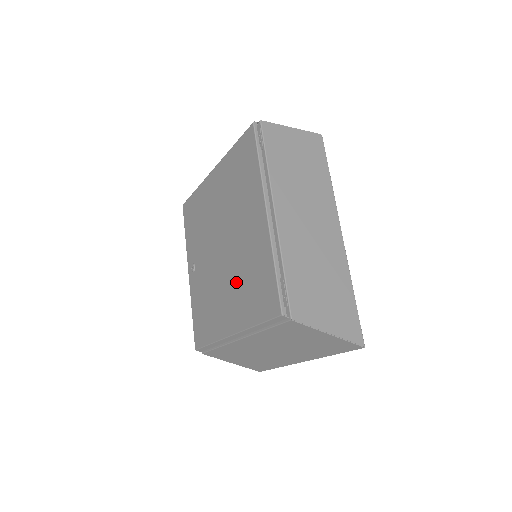
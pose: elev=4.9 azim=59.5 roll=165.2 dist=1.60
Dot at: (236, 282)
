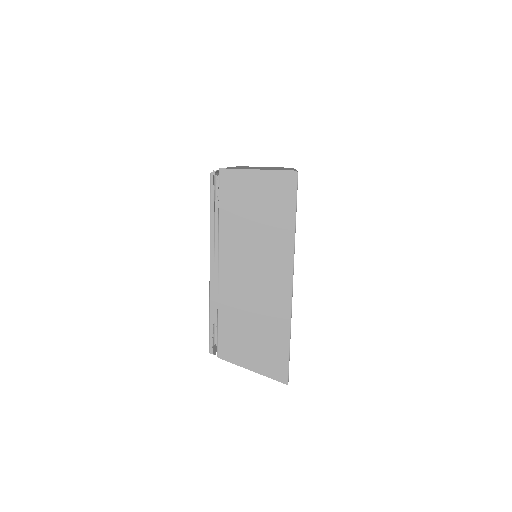
Dot at: occluded
